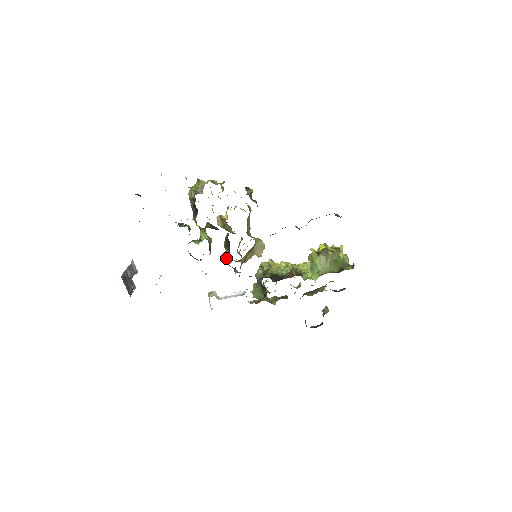
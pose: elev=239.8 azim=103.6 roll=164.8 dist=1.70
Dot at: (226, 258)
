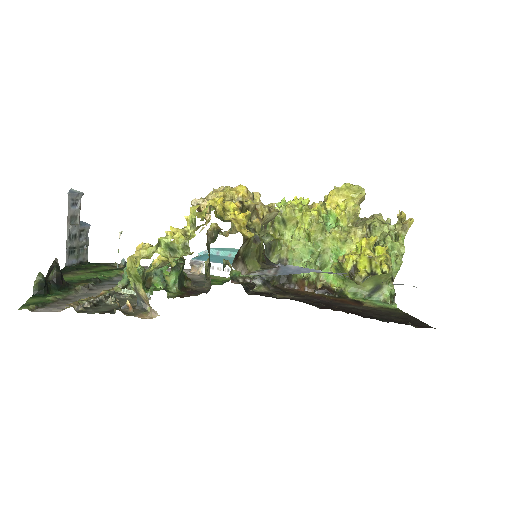
Dot at: (206, 283)
